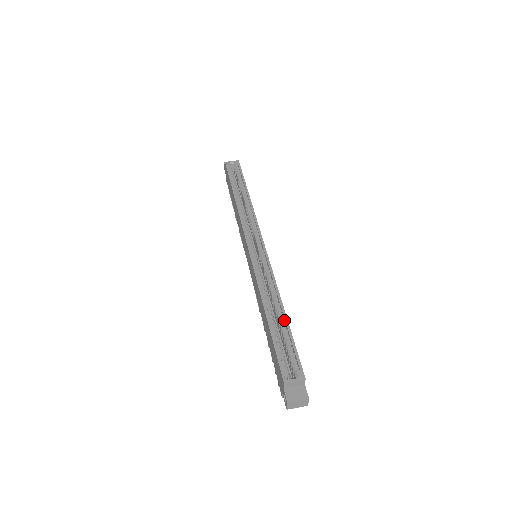
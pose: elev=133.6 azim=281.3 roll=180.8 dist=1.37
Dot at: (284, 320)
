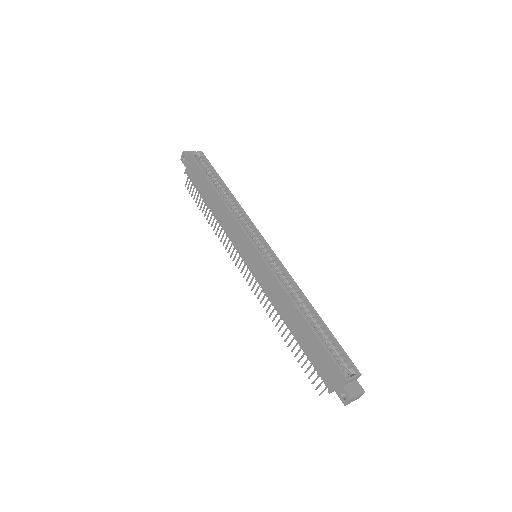
Dot at: (319, 320)
